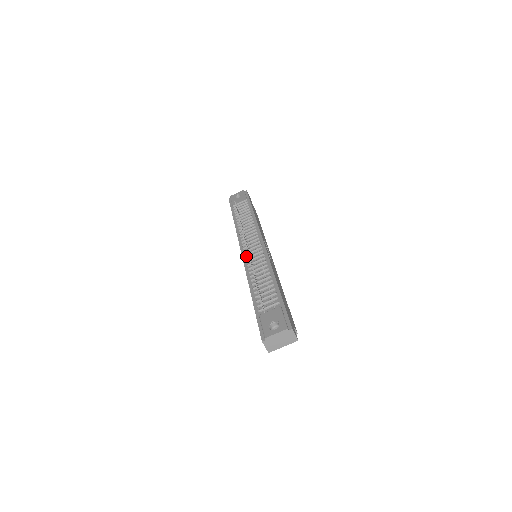
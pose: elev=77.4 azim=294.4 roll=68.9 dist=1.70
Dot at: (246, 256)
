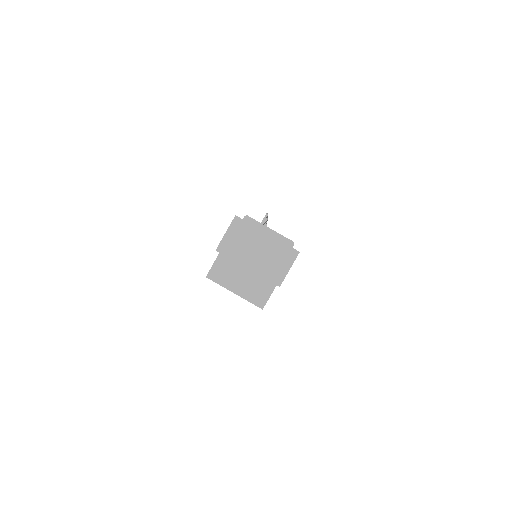
Dot at: occluded
